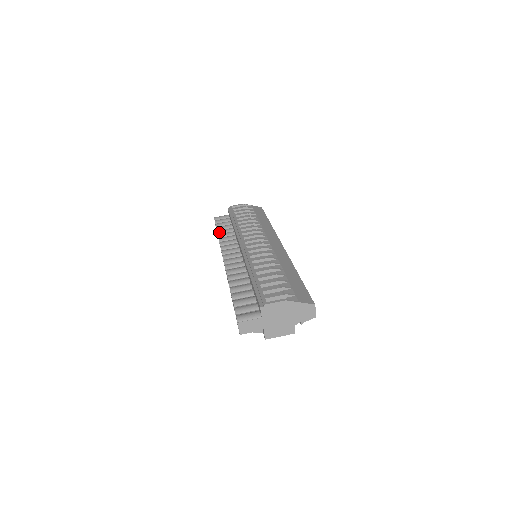
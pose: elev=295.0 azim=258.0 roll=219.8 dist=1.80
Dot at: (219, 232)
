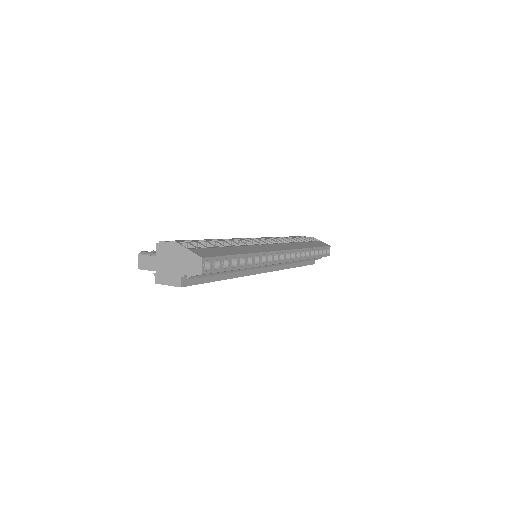
Dot at: occluded
